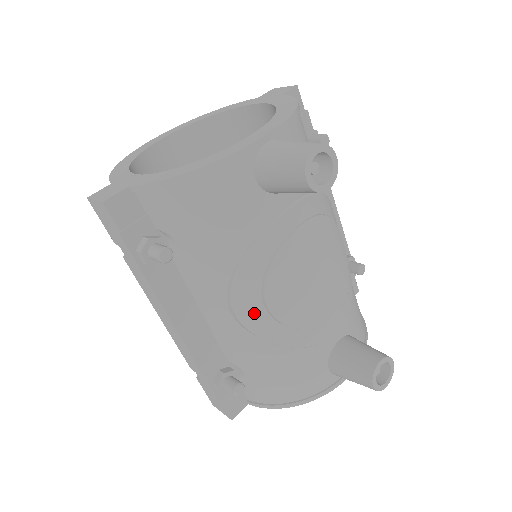
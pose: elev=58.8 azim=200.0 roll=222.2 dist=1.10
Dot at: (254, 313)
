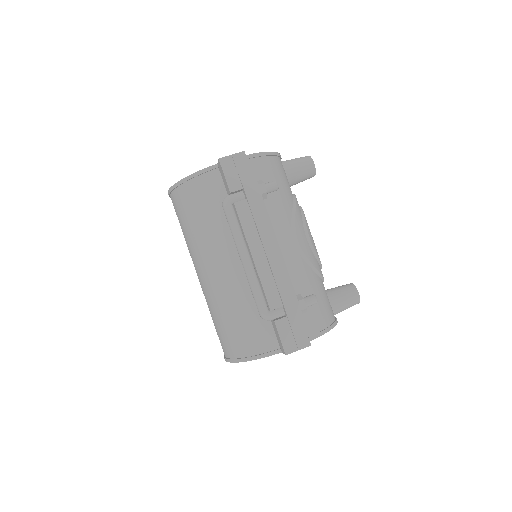
Dot at: (305, 242)
